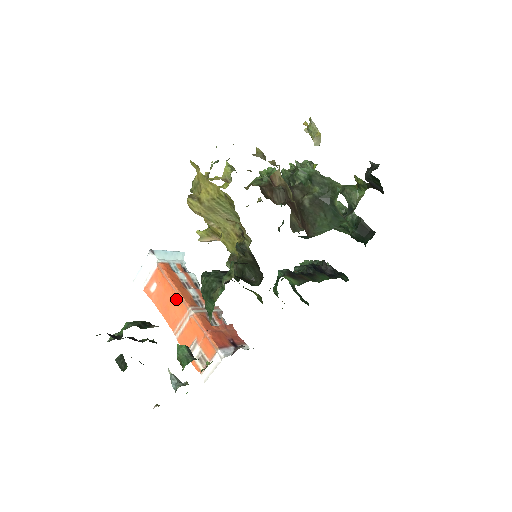
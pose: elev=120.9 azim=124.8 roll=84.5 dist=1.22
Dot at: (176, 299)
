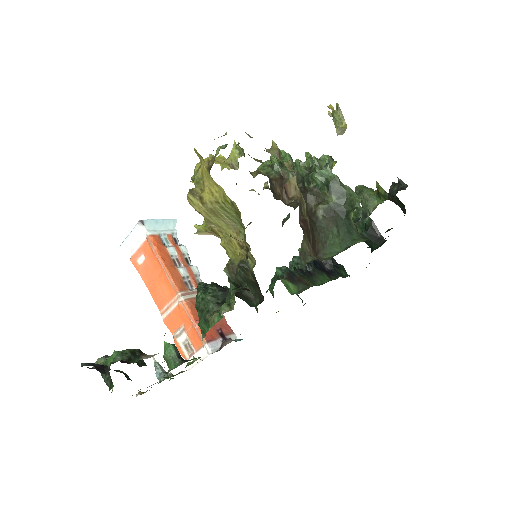
Dot at: (165, 280)
